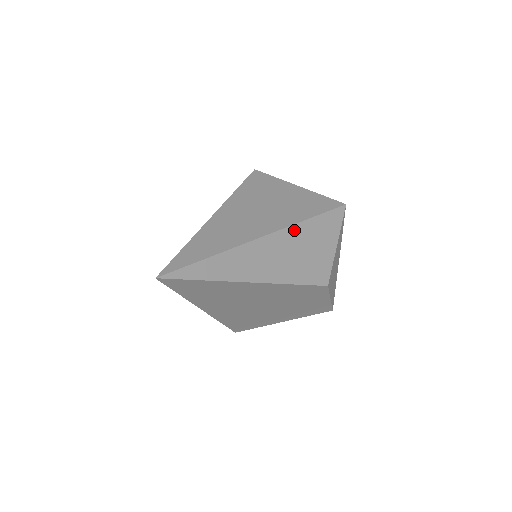
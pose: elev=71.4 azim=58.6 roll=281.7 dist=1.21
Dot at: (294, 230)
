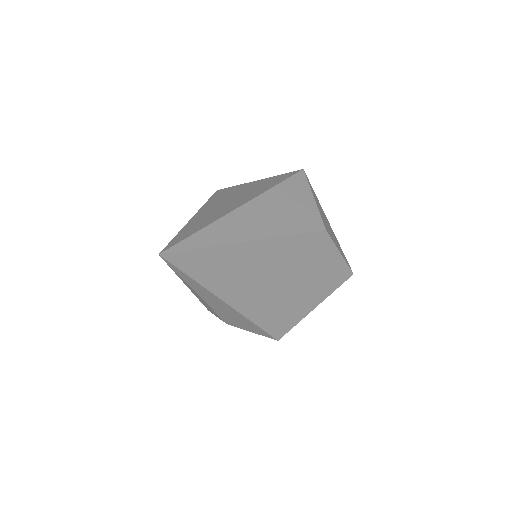
Dot at: (268, 196)
